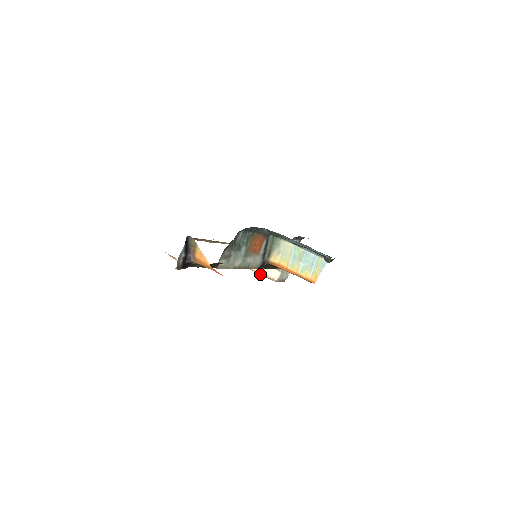
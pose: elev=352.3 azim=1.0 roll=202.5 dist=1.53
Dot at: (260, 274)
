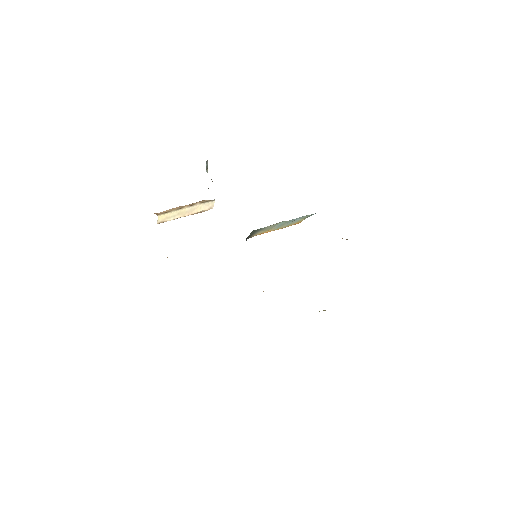
Dot at: occluded
